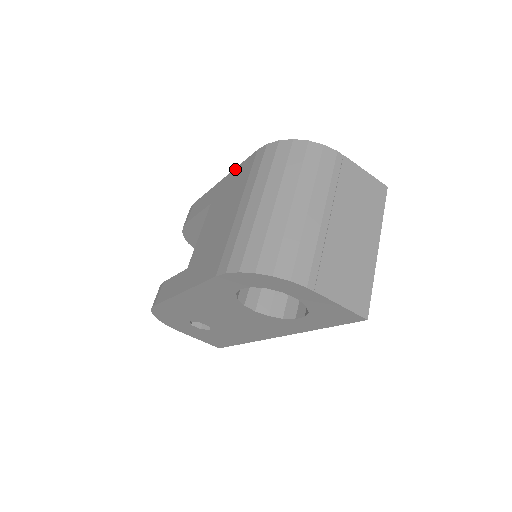
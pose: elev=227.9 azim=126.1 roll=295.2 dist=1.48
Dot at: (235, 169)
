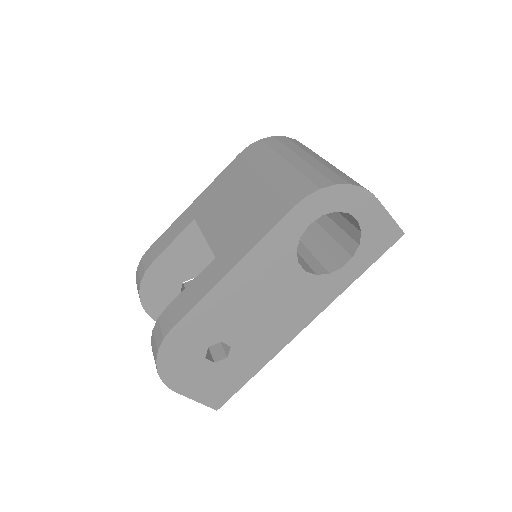
Dot at: (213, 182)
